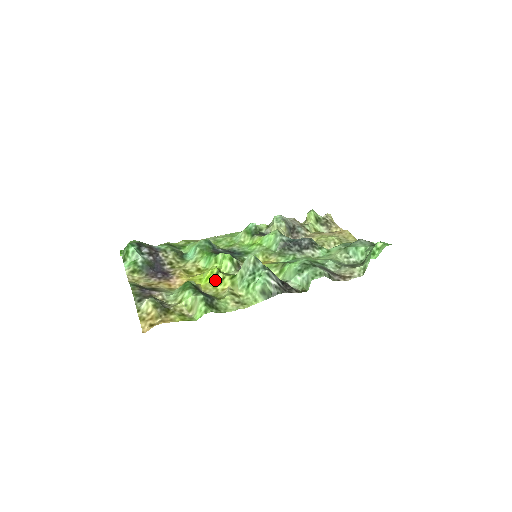
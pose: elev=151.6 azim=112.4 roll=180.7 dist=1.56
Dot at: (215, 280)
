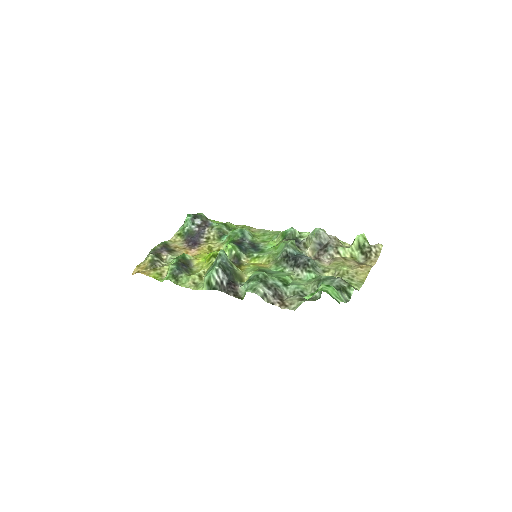
Dot at: (208, 261)
